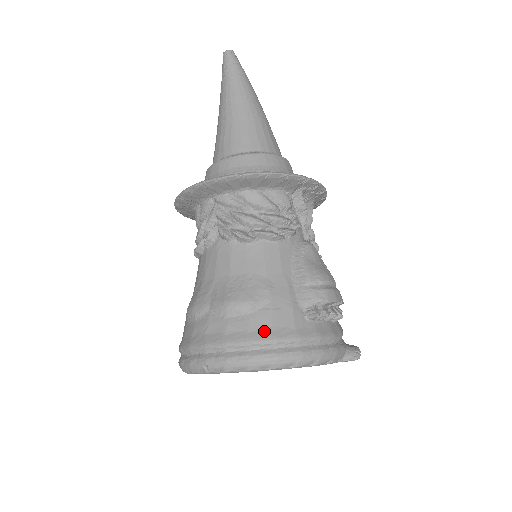
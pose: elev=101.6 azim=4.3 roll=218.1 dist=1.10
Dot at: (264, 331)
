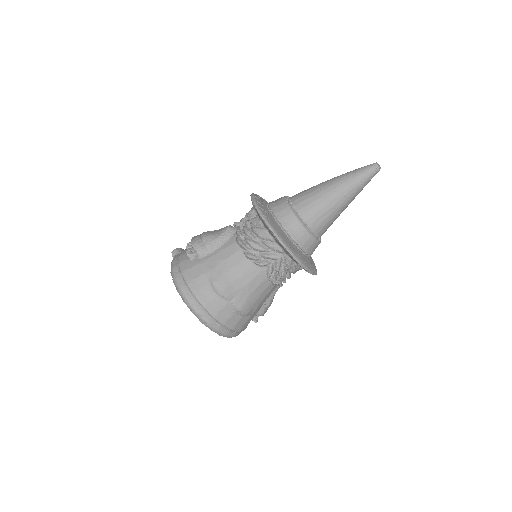
Dot at: (240, 326)
